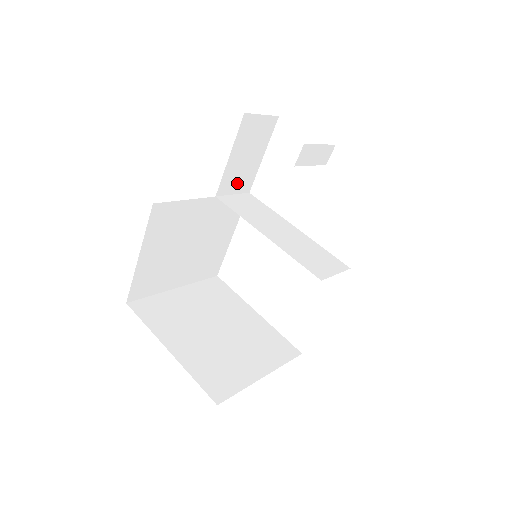
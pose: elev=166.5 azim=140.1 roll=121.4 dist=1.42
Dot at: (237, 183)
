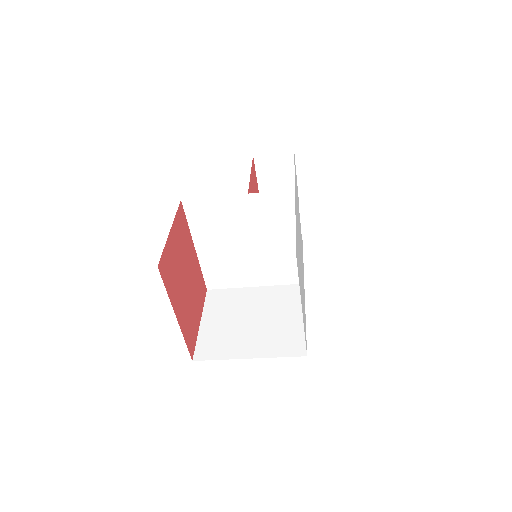
Dot at: occluded
